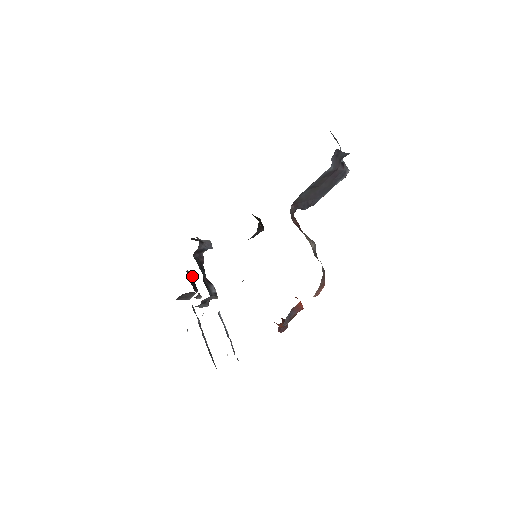
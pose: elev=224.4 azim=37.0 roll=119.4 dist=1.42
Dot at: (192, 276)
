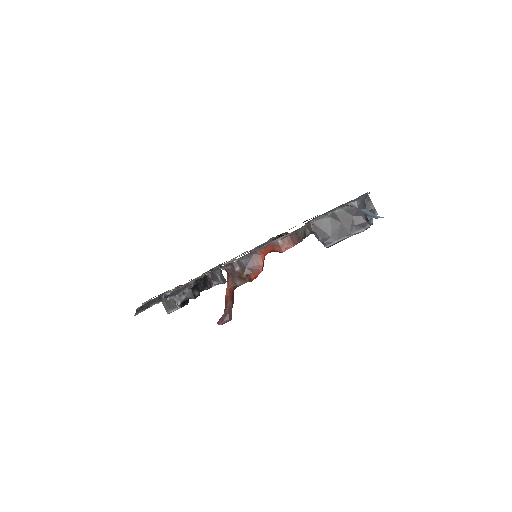
Dot at: (188, 301)
